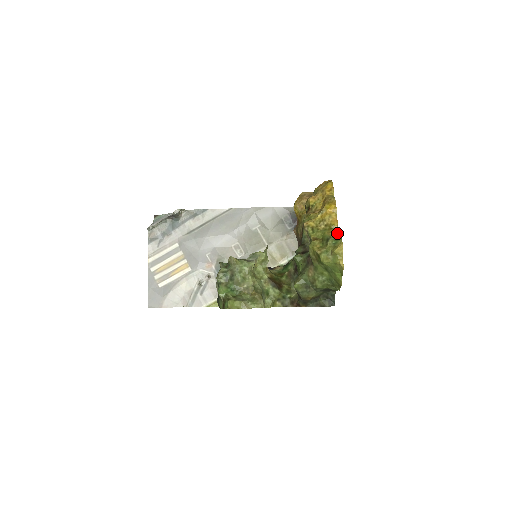
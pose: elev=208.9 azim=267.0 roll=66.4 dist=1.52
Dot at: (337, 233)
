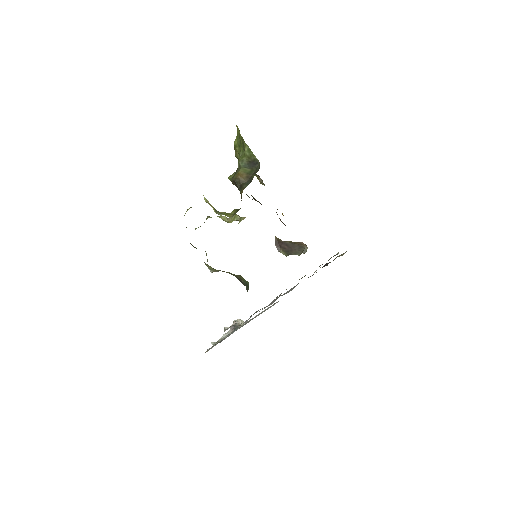
Dot at: occluded
